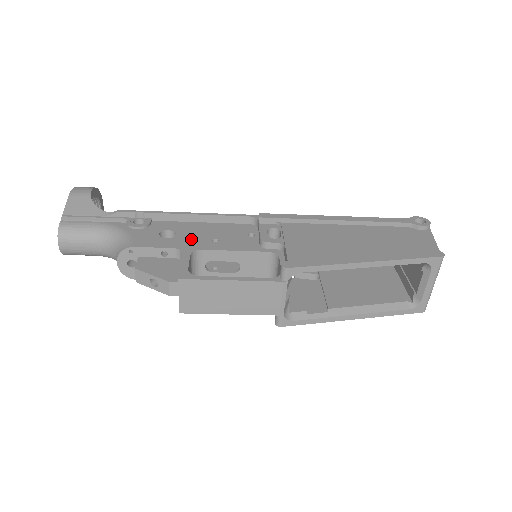
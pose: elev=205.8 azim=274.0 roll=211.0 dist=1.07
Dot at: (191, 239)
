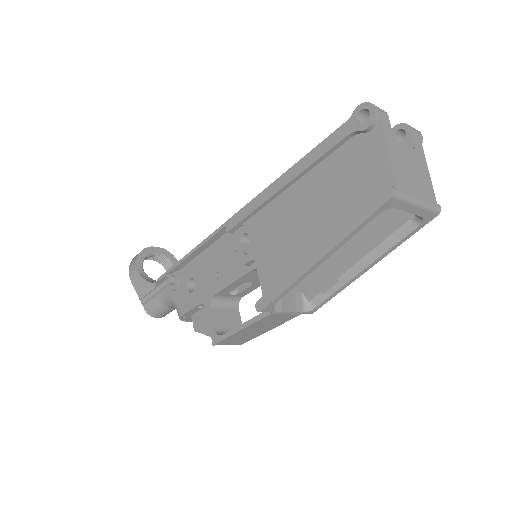
Dot at: (204, 284)
